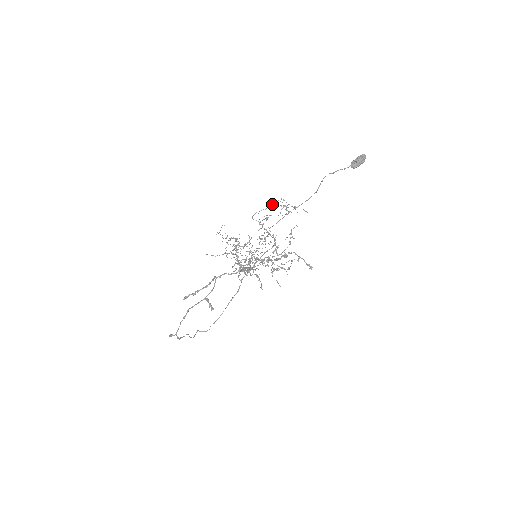
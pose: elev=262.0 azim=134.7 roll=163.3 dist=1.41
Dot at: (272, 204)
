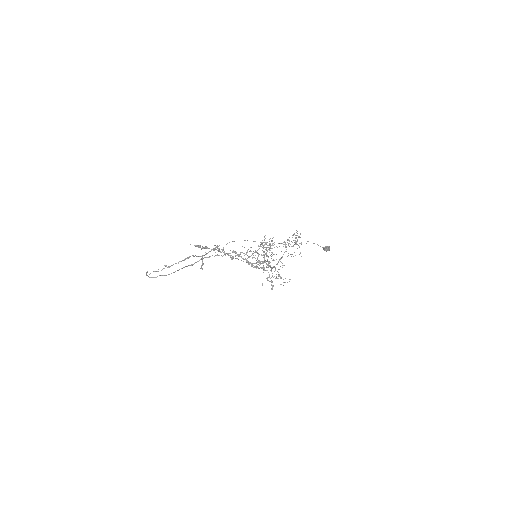
Dot at: occluded
